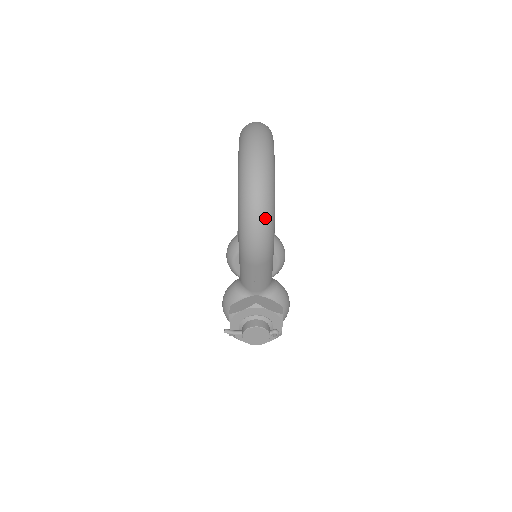
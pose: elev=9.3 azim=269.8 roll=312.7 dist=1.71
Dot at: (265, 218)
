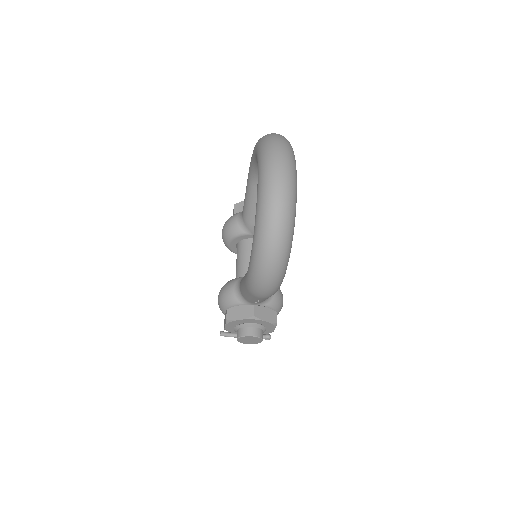
Dot at: (279, 272)
